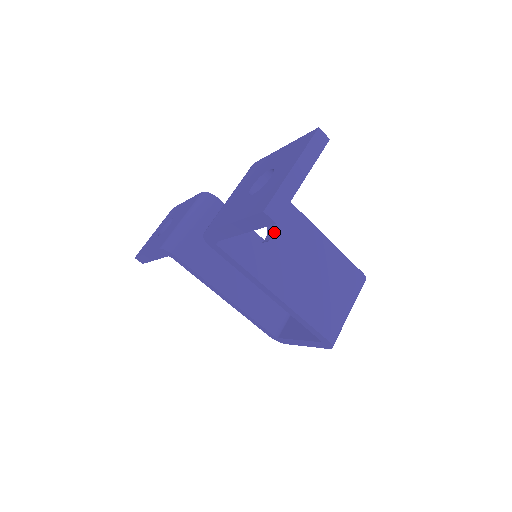
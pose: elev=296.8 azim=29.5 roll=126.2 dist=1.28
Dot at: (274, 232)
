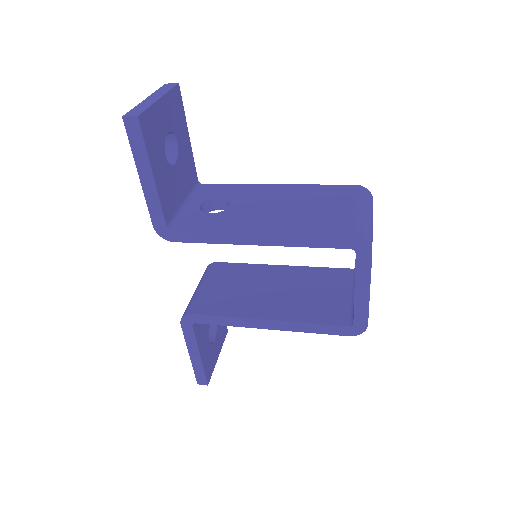
Dot at: (230, 203)
